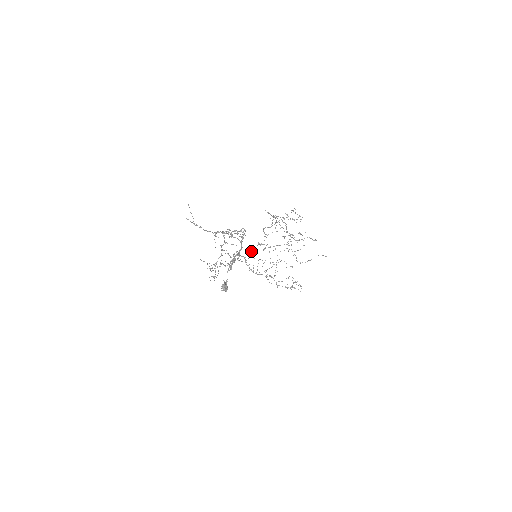
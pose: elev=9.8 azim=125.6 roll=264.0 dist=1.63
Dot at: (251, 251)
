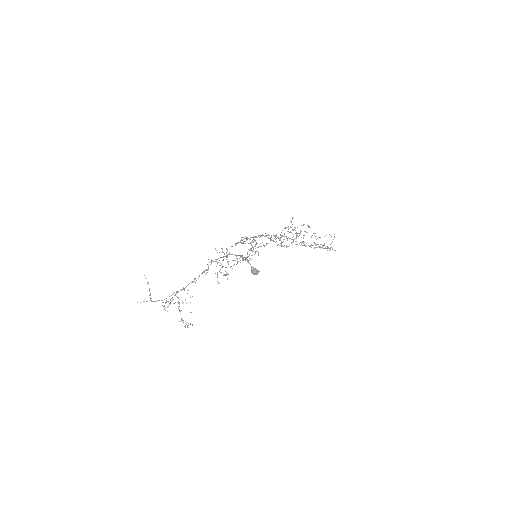
Dot at: (249, 254)
